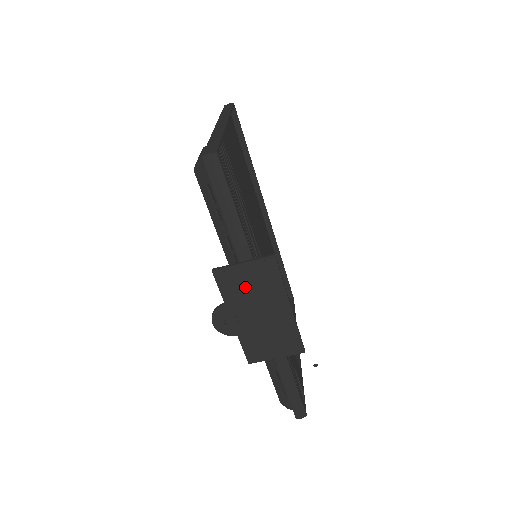
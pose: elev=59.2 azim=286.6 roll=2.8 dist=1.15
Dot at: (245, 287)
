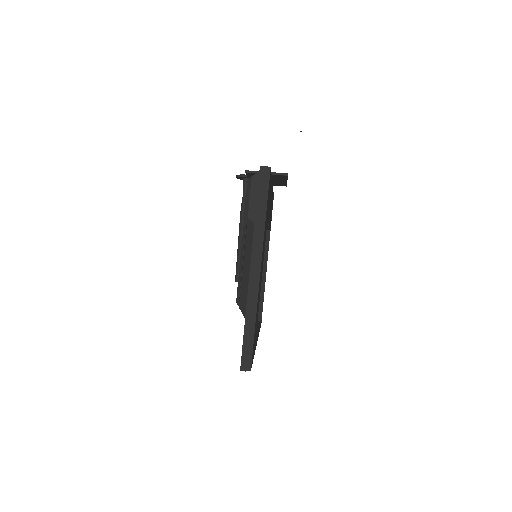
Dot at: occluded
